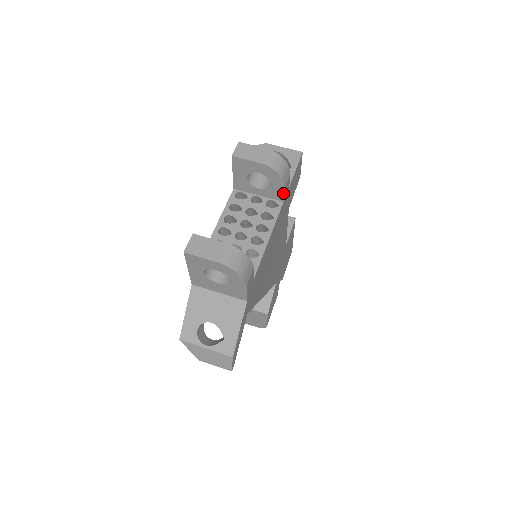
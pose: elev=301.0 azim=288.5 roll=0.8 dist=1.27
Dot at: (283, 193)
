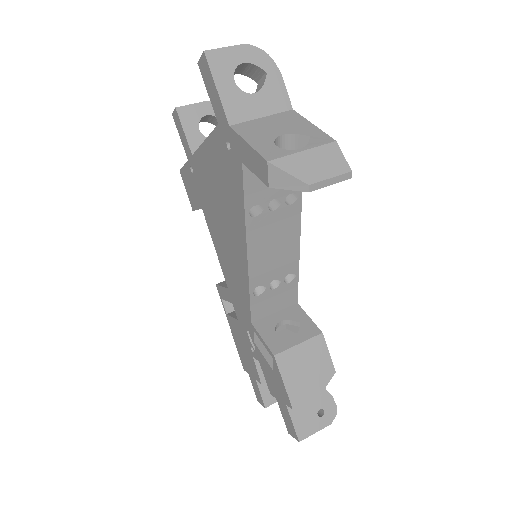
Dot at: occluded
